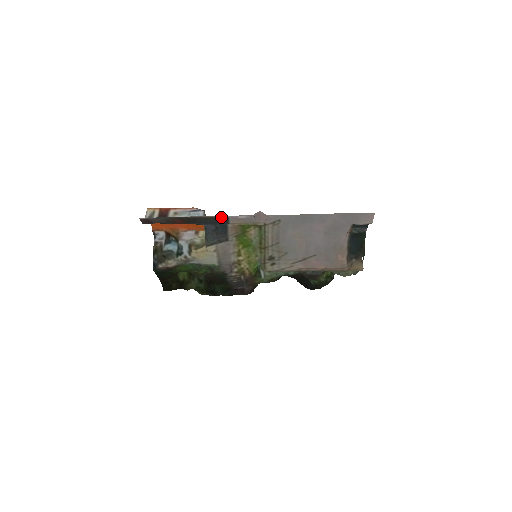
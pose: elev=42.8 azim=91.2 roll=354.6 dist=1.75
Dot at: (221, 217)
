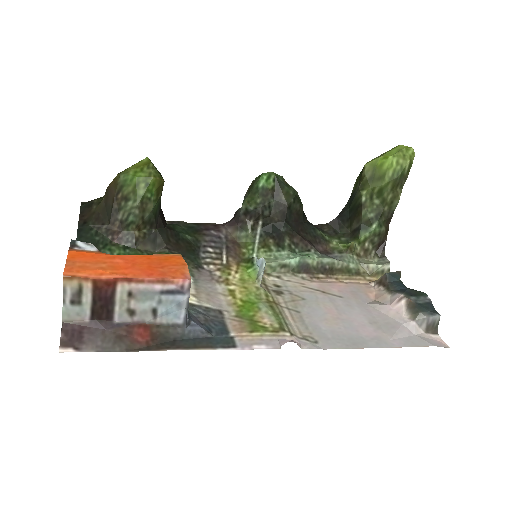
Dot at: (223, 348)
